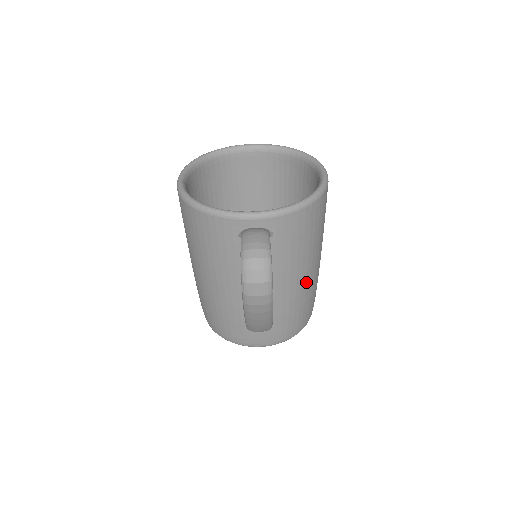
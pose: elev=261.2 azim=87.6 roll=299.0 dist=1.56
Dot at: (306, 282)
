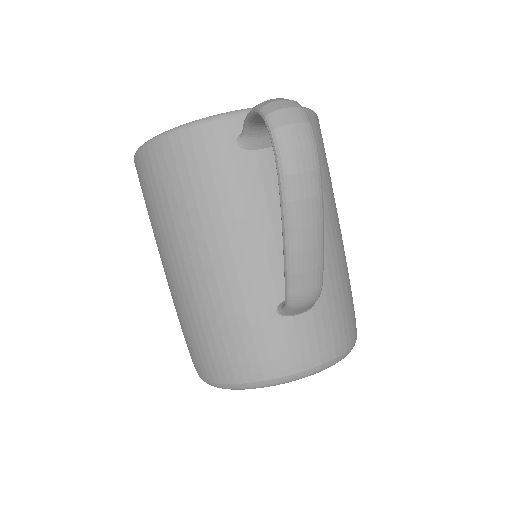
Dot at: (337, 241)
